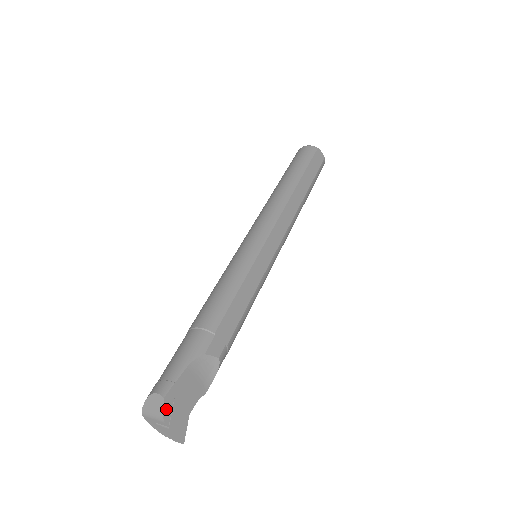
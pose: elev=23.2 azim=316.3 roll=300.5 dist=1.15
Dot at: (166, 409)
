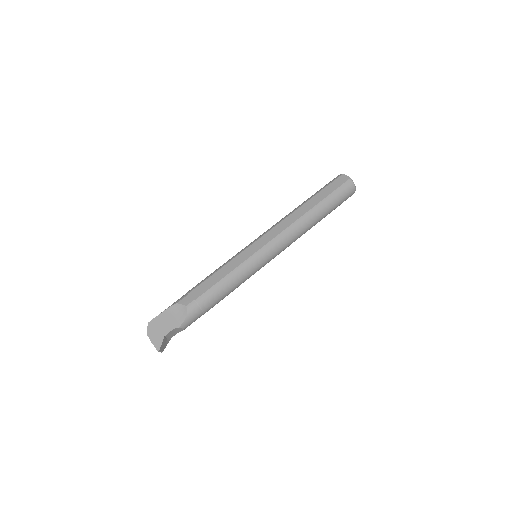
Dot at: (149, 329)
